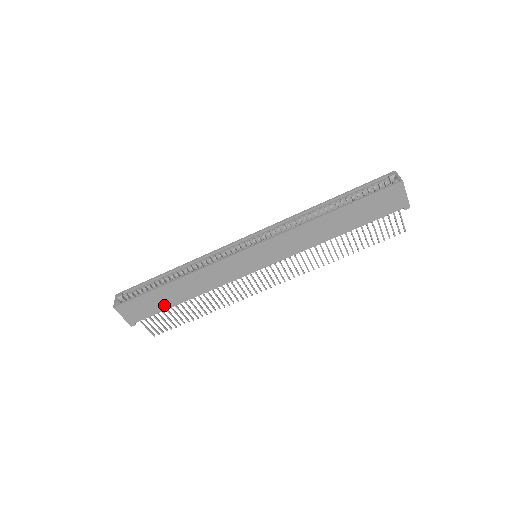
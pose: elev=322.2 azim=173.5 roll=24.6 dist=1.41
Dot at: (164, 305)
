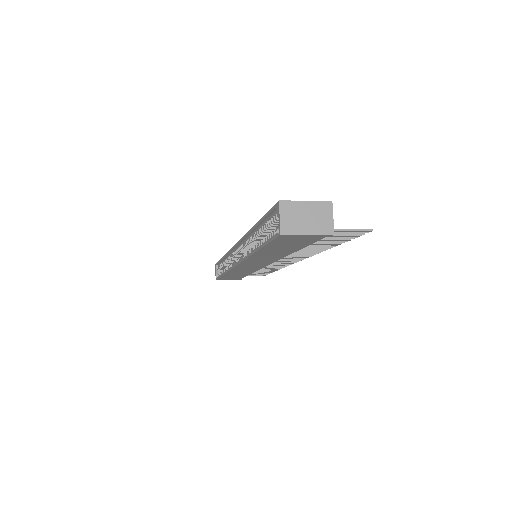
Dot at: (240, 276)
